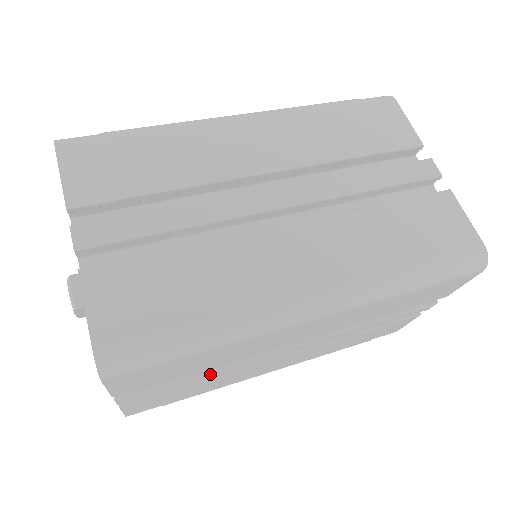
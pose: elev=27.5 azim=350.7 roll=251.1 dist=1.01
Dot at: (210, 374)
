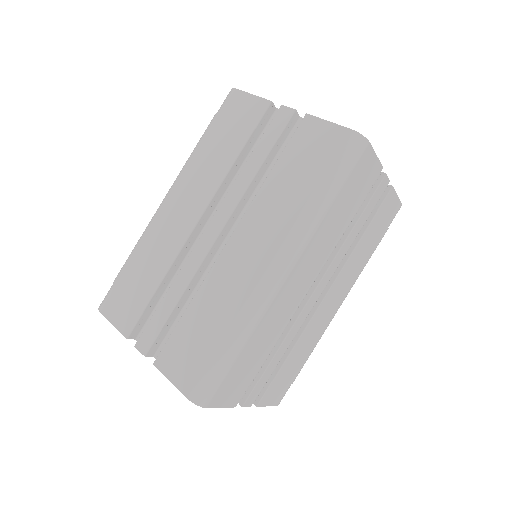
Dot at: (282, 350)
